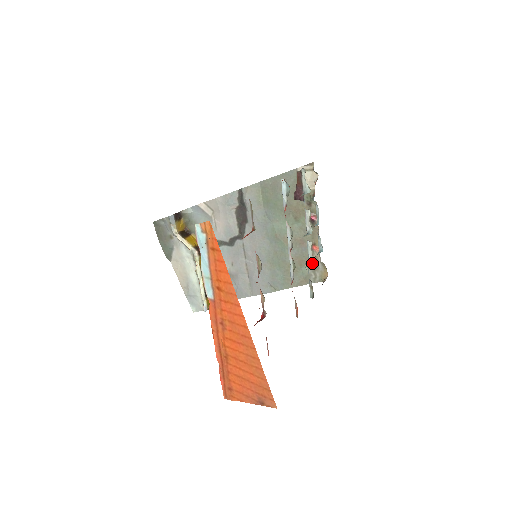
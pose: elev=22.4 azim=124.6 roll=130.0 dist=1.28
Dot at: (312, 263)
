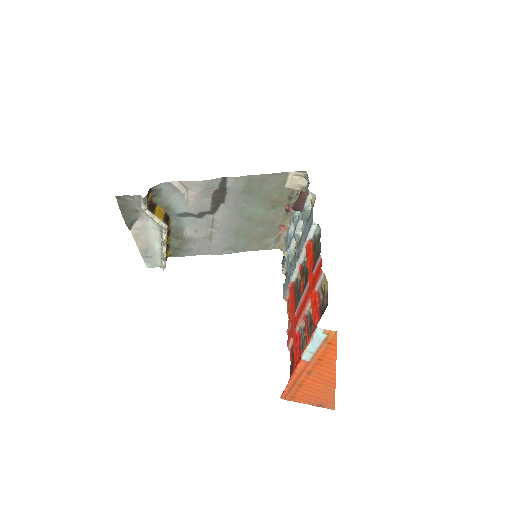
Dot at: (294, 254)
